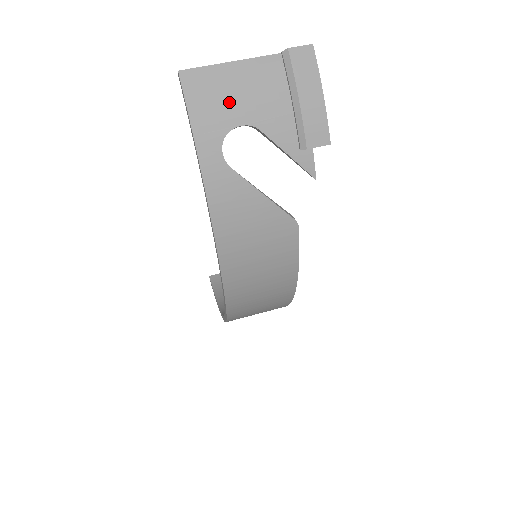
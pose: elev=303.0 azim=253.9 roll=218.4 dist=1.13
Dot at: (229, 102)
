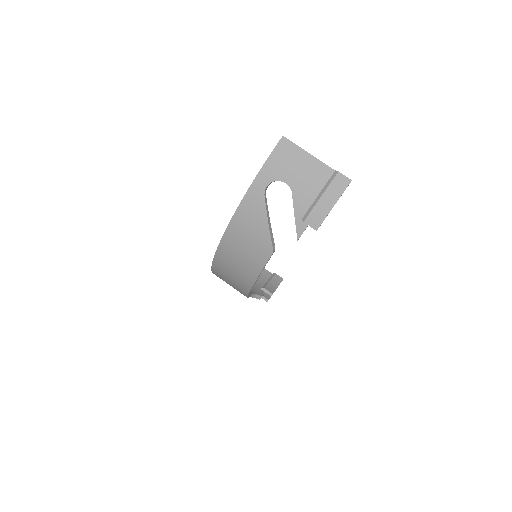
Dot at: (291, 169)
